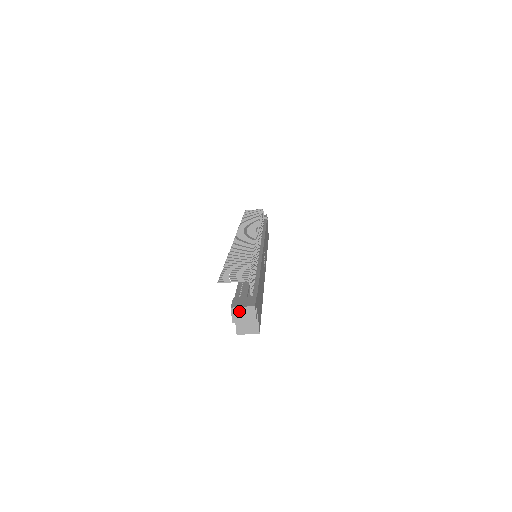
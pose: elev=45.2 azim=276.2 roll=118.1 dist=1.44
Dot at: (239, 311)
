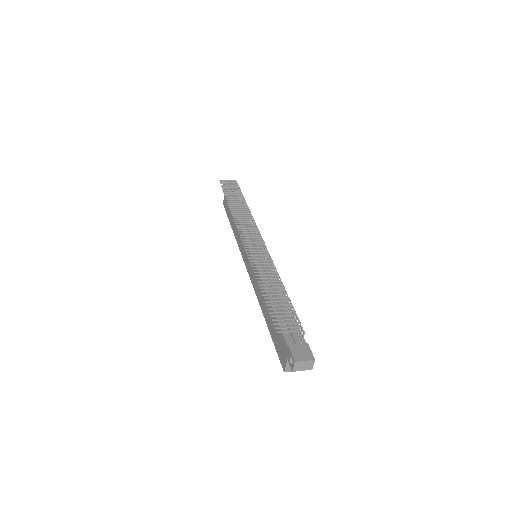
Dot at: (301, 364)
